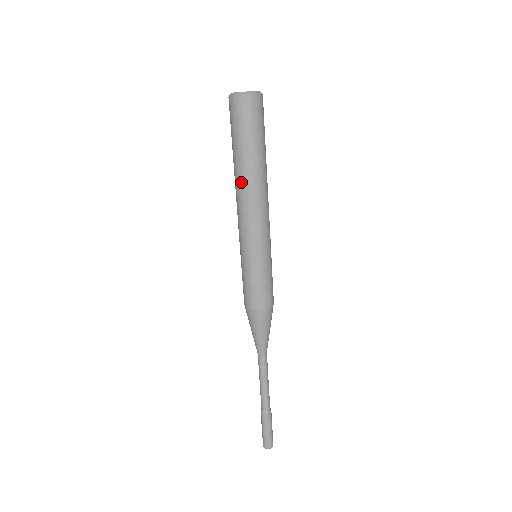
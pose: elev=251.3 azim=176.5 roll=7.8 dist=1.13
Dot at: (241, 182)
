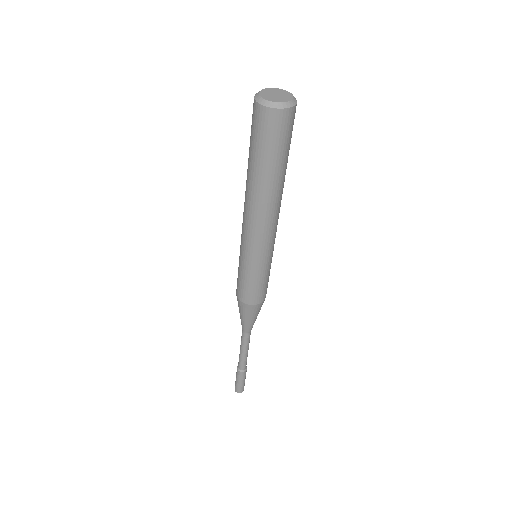
Dot at: (253, 195)
